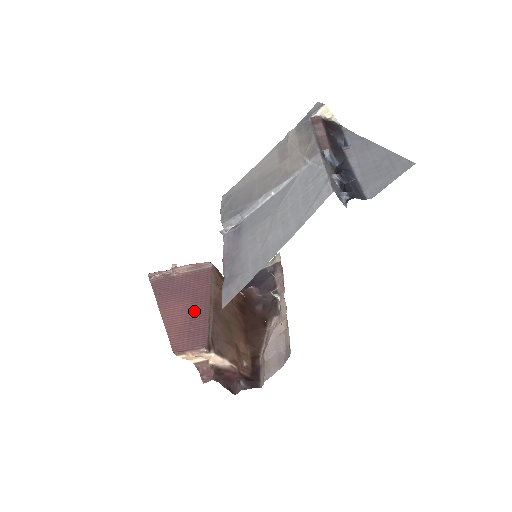
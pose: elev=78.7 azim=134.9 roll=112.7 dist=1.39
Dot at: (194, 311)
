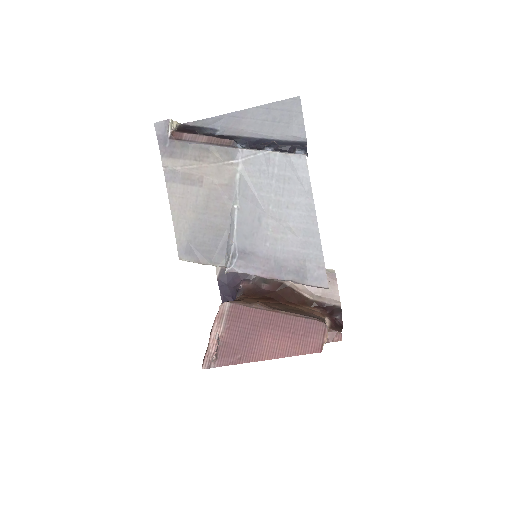
Dot at: (280, 328)
